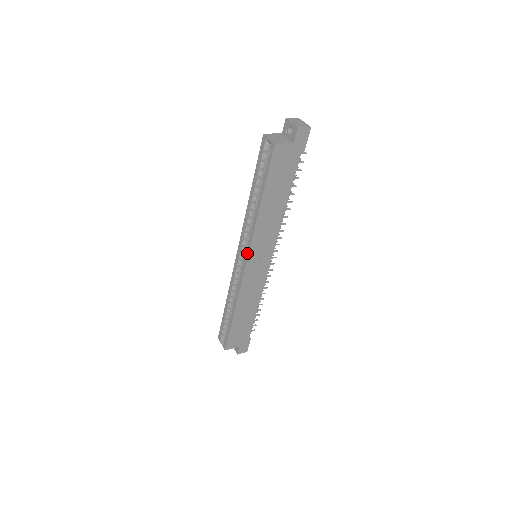
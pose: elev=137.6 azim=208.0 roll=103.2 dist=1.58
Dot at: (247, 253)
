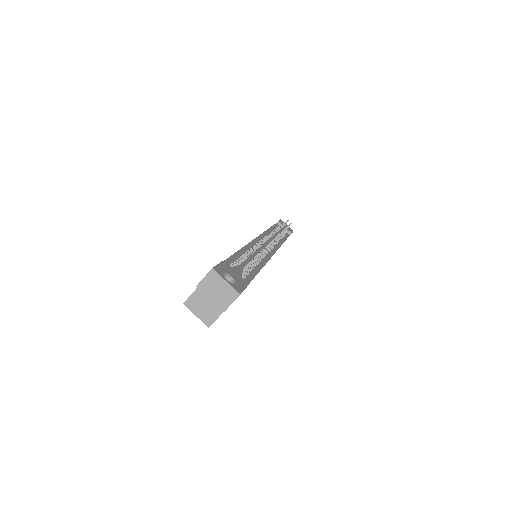
Dot at: occluded
